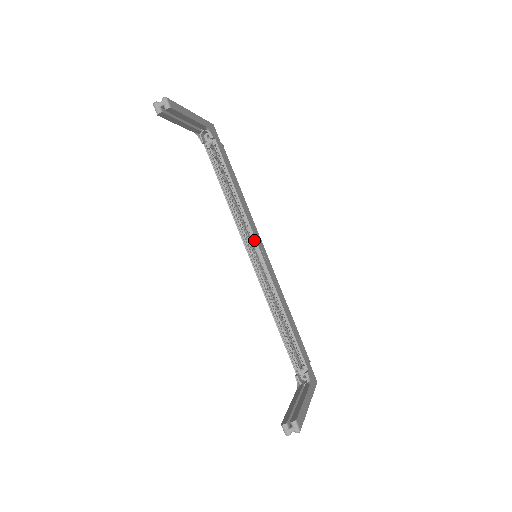
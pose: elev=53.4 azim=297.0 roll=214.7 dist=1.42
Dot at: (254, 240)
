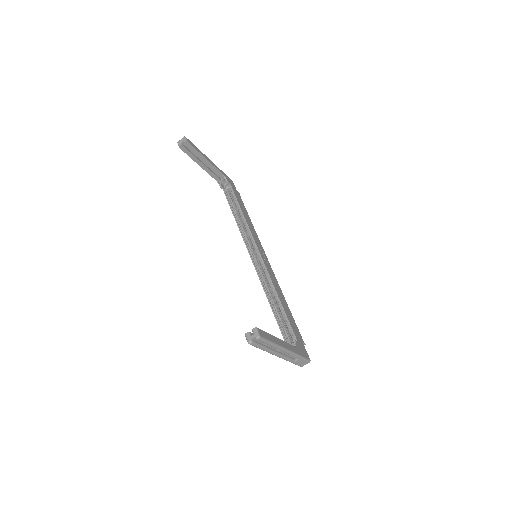
Dot at: (255, 244)
